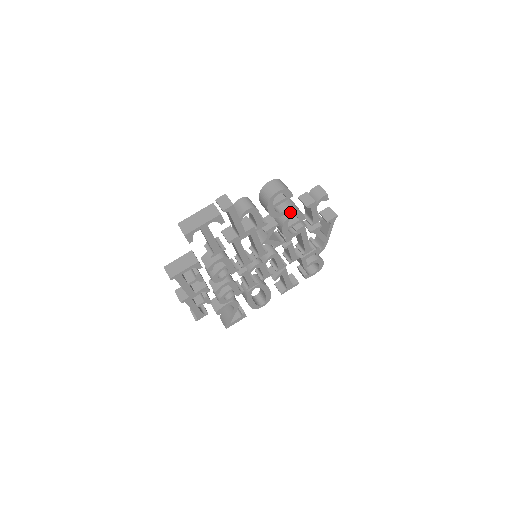
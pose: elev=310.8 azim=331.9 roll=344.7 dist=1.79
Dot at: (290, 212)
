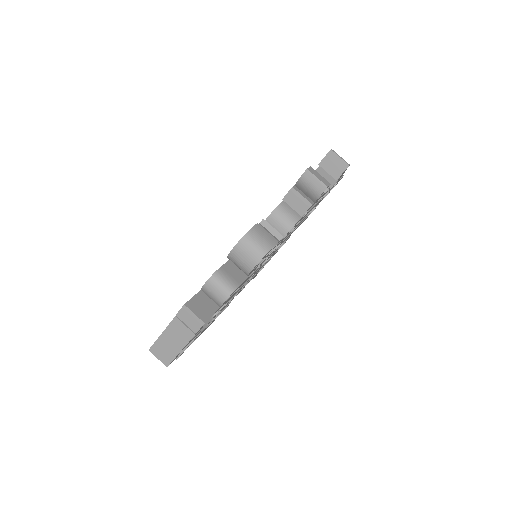
Dot at: (280, 231)
